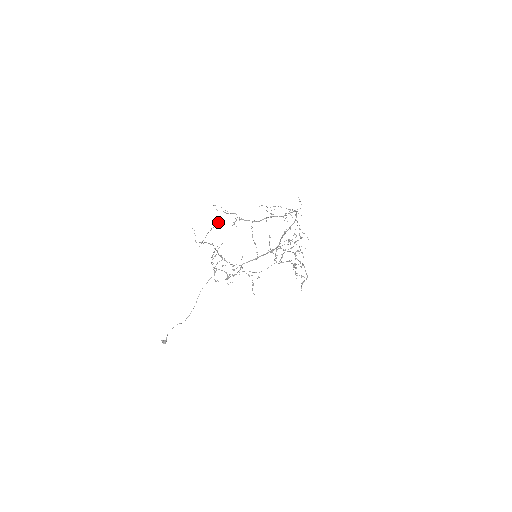
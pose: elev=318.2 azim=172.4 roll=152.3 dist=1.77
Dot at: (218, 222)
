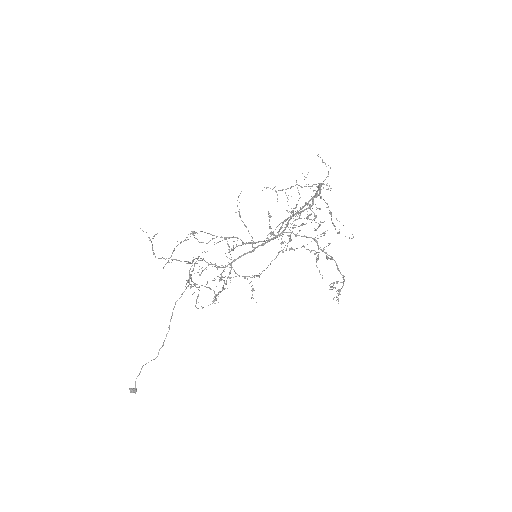
Dot at: occluded
